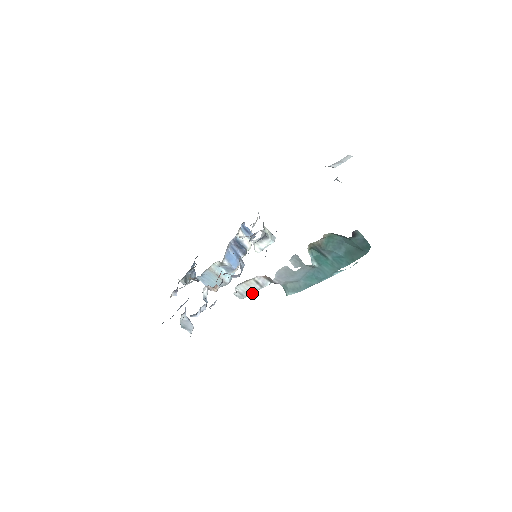
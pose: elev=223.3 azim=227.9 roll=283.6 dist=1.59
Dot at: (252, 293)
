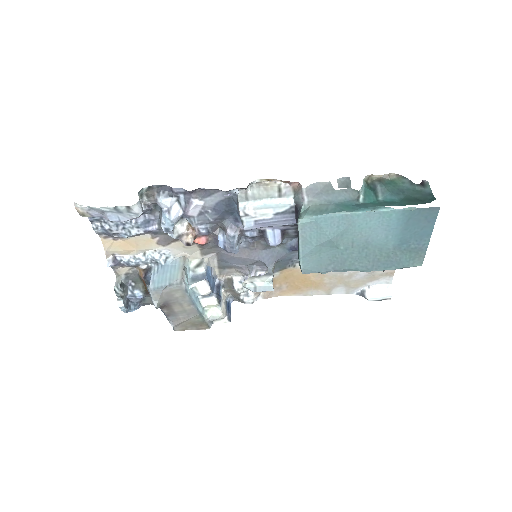
Dot at: (259, 203)
